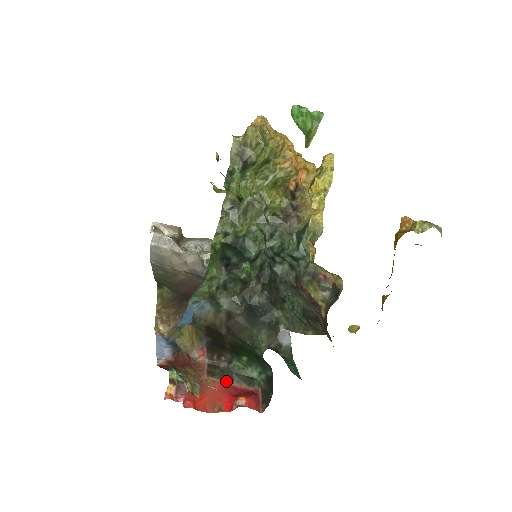
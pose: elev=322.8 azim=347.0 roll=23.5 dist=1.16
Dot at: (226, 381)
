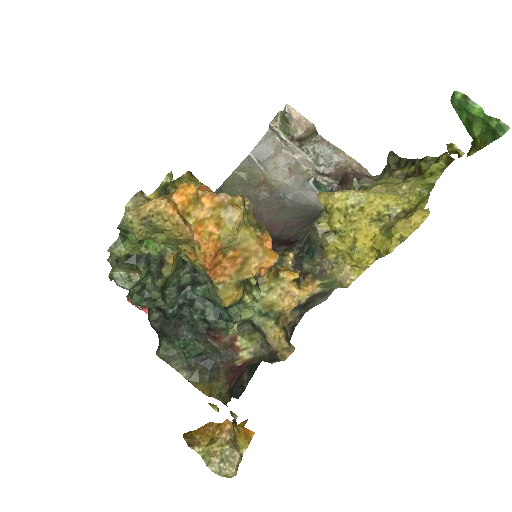
Dot at: occluded
